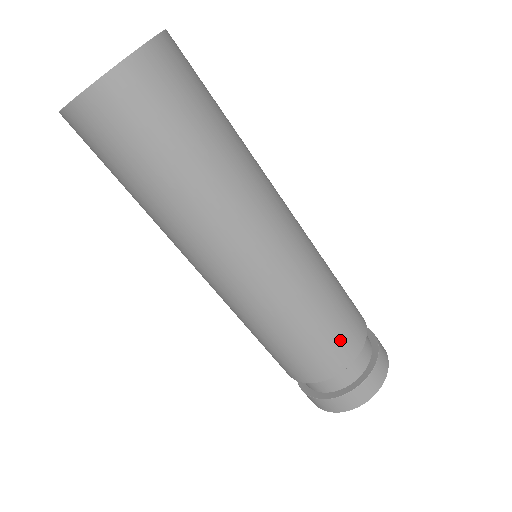
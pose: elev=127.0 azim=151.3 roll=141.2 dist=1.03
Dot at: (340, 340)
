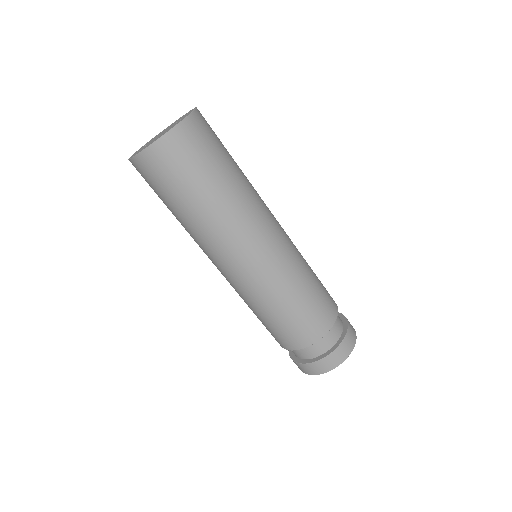
Dot at: (326, 301)
